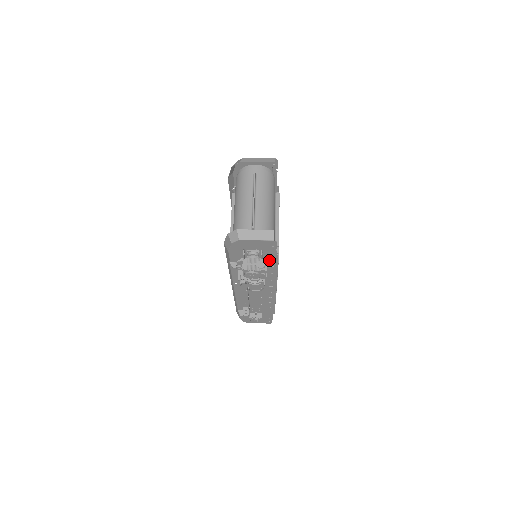
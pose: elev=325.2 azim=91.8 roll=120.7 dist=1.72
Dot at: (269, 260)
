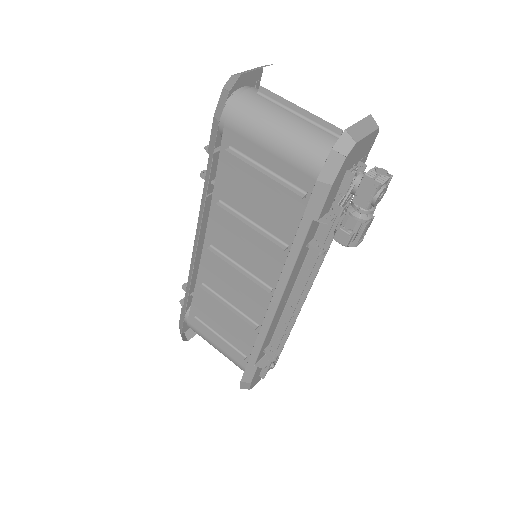
Dot at: occluded
